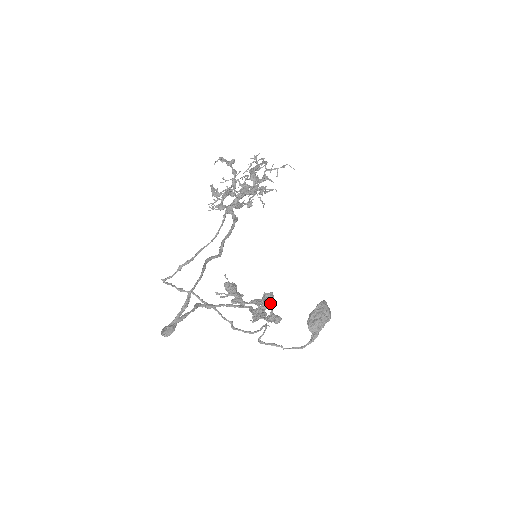
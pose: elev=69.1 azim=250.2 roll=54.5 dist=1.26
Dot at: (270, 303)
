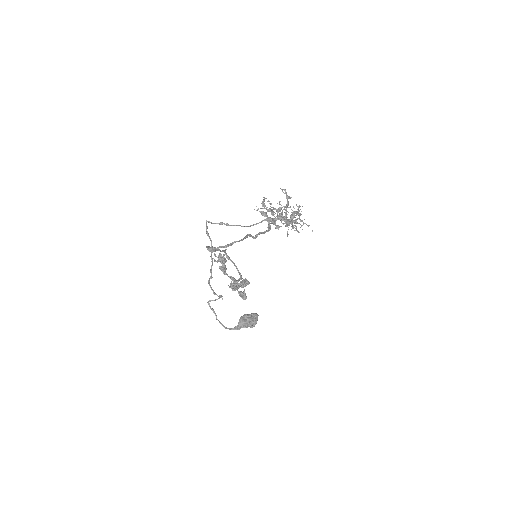
Dot at: (245, 286)
